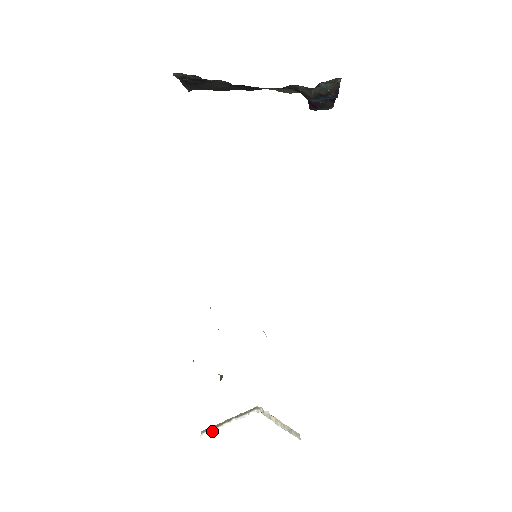
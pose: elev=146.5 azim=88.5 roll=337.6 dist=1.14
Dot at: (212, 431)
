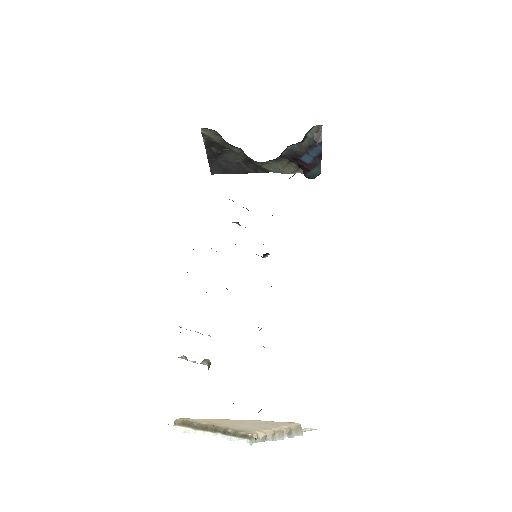
Dot at: (189, 432)
